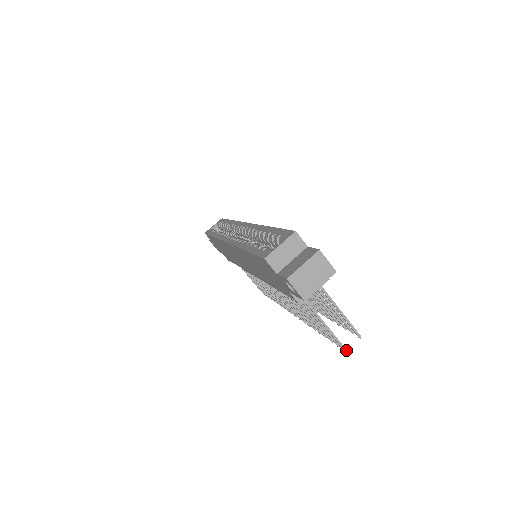
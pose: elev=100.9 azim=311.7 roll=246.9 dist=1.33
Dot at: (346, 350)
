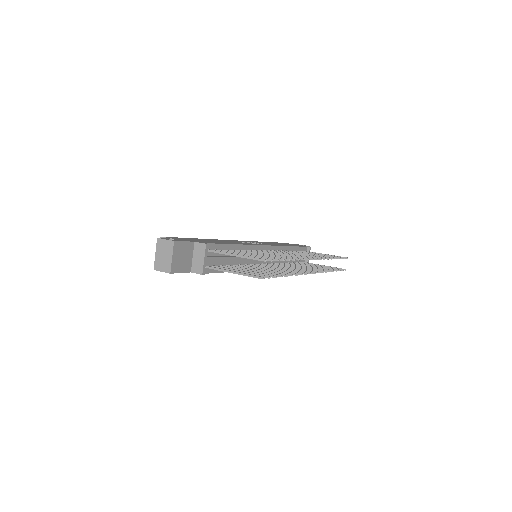
Dot at: (262, 278)
